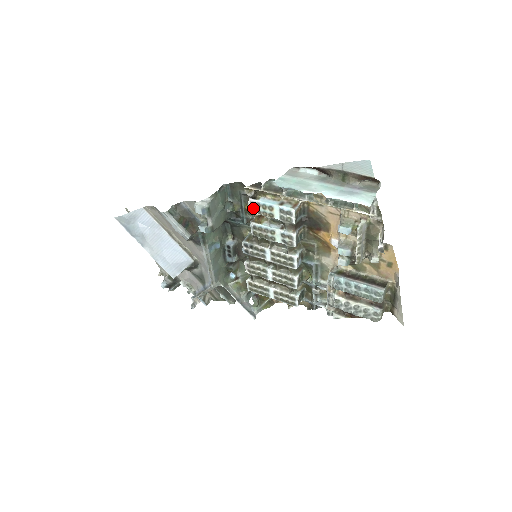
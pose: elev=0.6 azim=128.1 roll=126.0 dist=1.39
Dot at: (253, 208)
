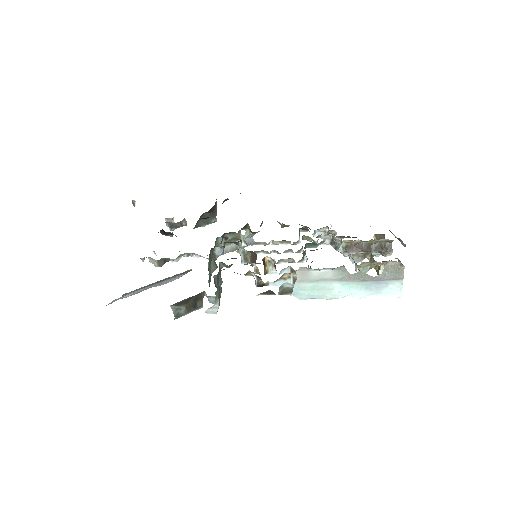
Dot at: occluded
